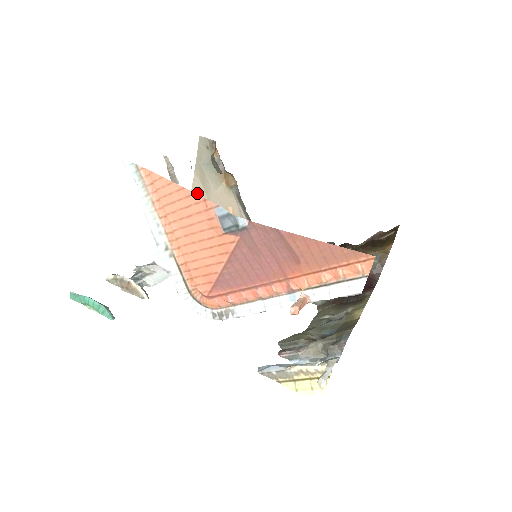
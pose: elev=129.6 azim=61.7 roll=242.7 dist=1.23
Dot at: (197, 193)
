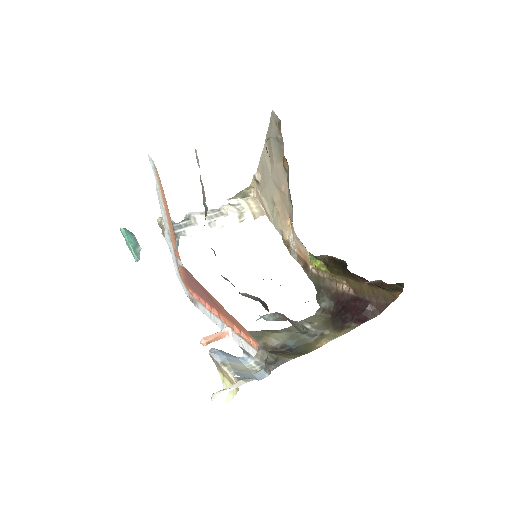
Dot at: (265, 159)
